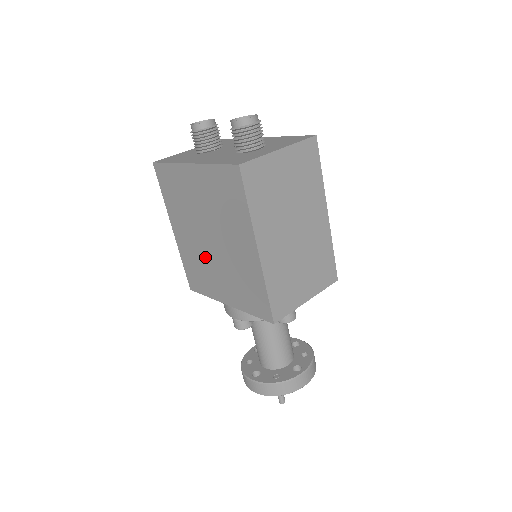
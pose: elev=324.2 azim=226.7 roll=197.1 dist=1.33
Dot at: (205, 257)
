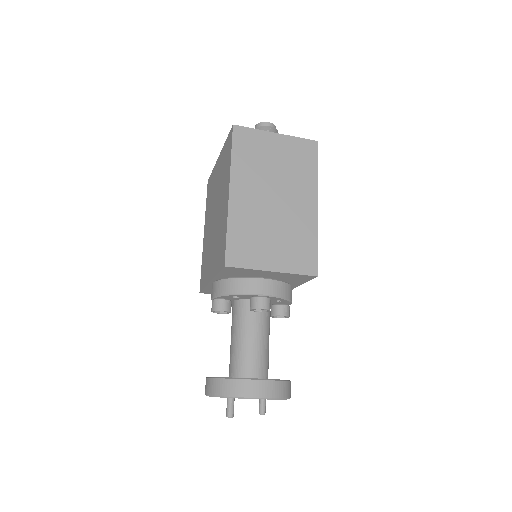
Dot at: (210, 240)
